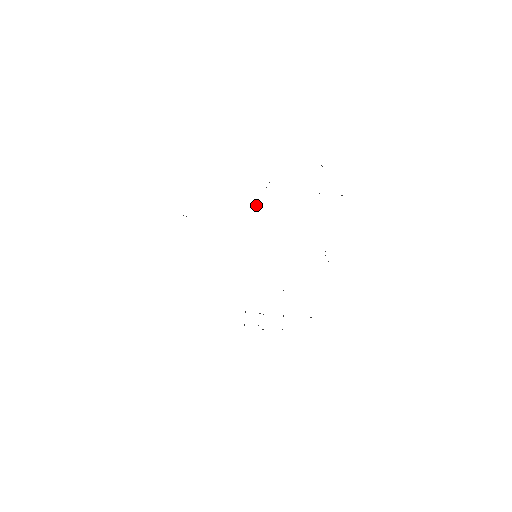
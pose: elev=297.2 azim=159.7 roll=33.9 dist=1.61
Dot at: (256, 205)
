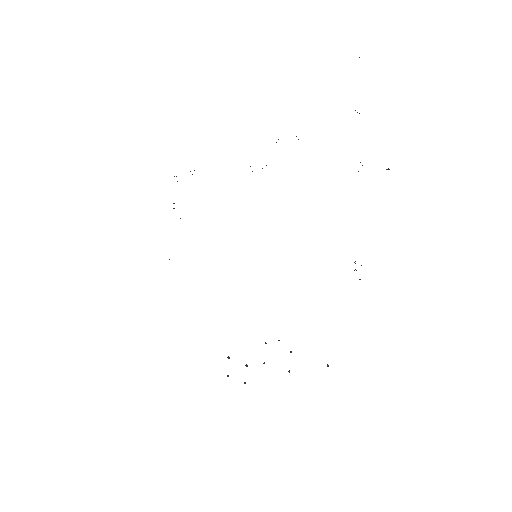
Dot at: occluded
